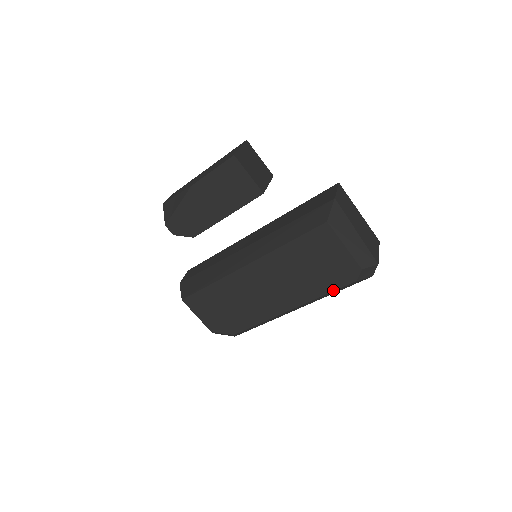
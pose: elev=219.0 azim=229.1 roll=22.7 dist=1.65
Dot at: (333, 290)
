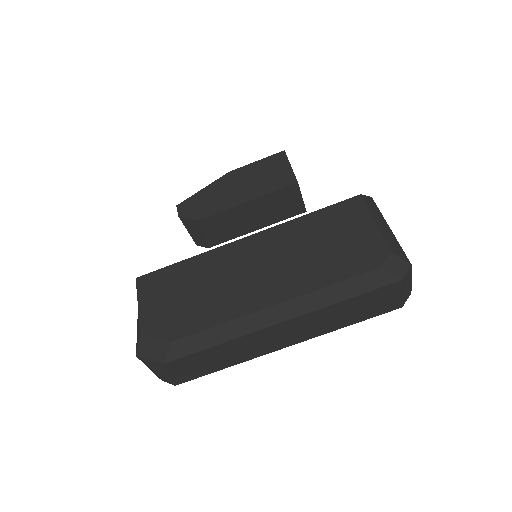
Dot at: (345, 278)
